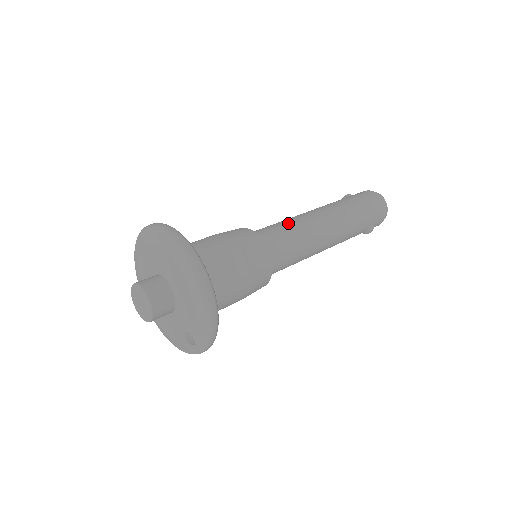
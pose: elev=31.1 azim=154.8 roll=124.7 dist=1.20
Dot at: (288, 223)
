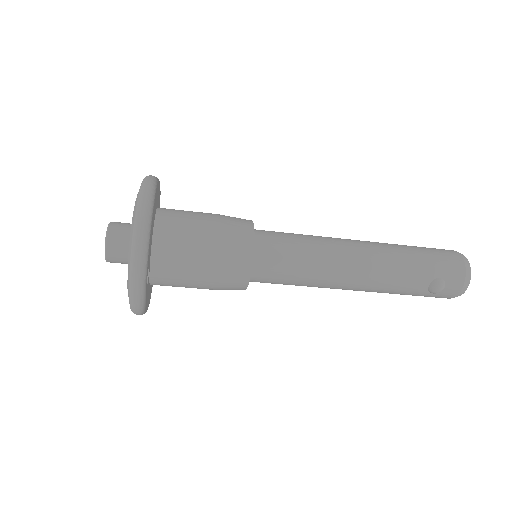
Dot at: occluded
